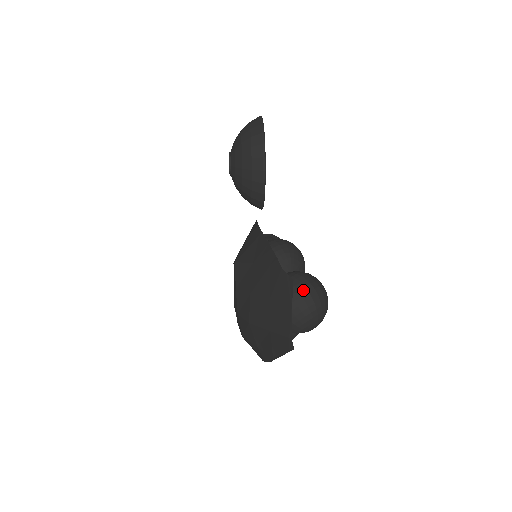
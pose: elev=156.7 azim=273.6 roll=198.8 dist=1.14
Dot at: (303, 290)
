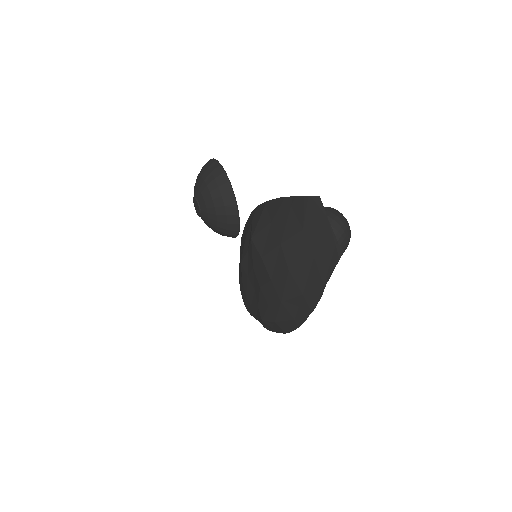
Dot at: (327, 212)
